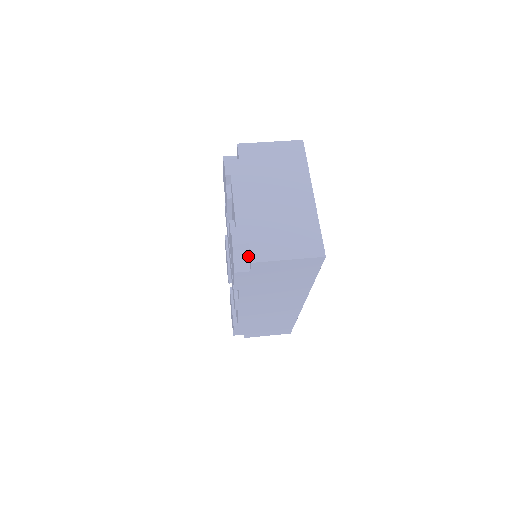
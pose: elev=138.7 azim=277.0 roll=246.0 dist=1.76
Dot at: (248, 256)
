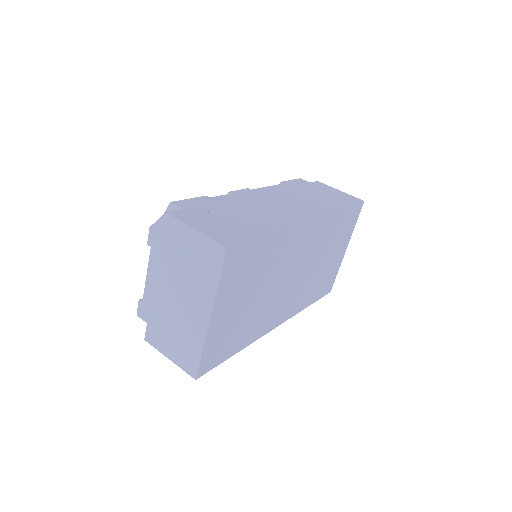
Dot at: occluded
